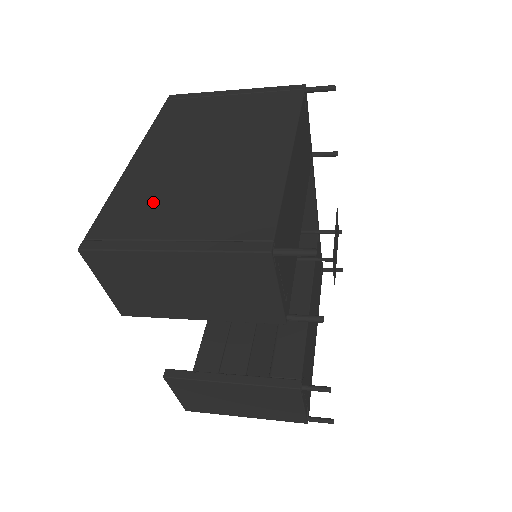
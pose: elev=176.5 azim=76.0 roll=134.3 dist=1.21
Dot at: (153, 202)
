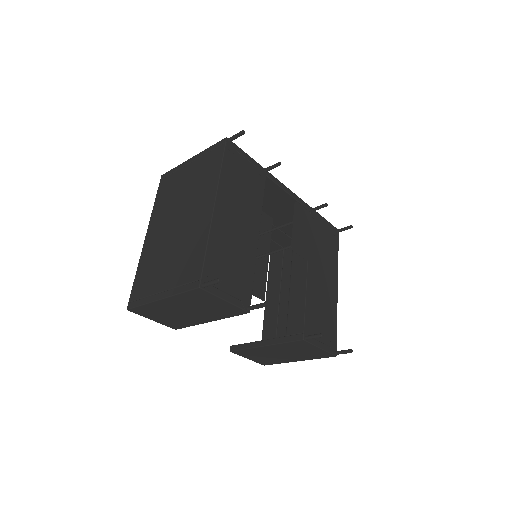
Dot at: (154, 268)
